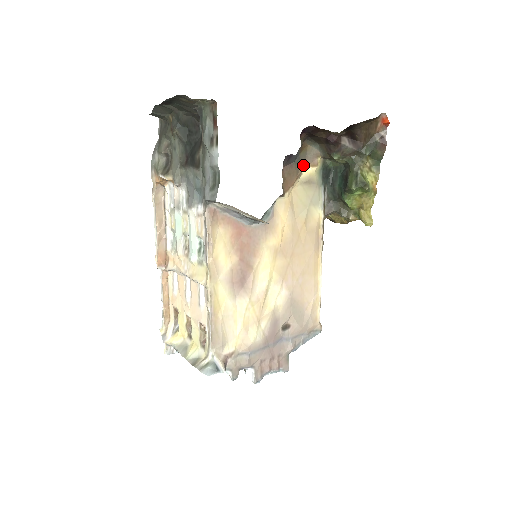
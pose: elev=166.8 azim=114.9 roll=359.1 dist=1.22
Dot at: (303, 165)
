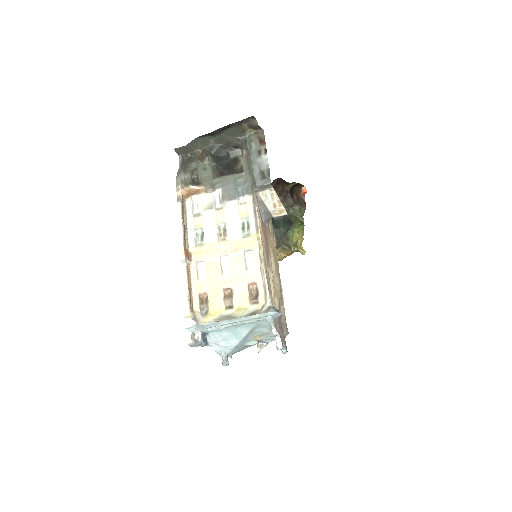
Dot at: occluded
